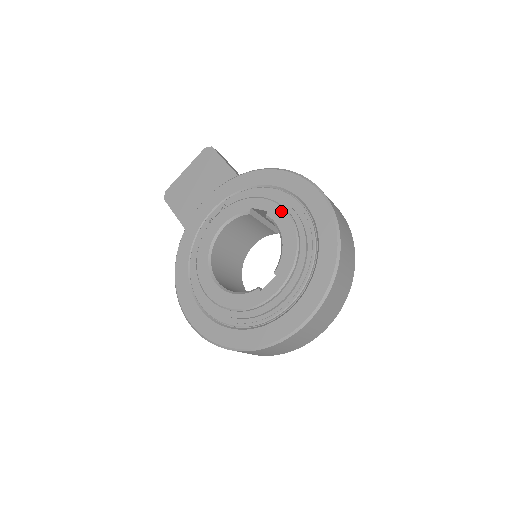
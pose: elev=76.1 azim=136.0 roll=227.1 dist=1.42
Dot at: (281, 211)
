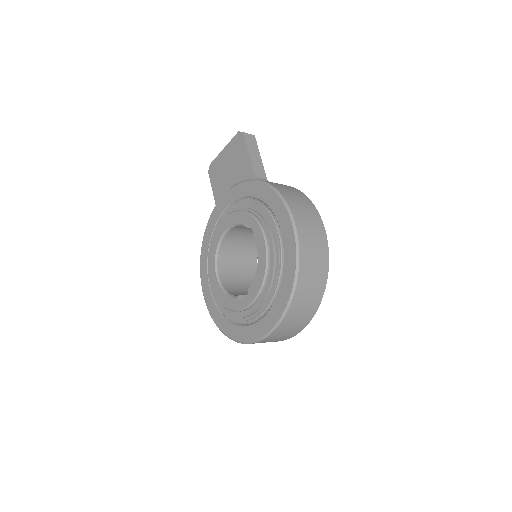
Dot at: (261, 237)
